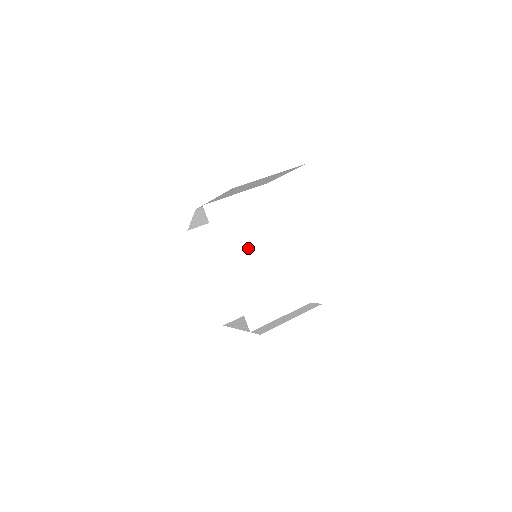
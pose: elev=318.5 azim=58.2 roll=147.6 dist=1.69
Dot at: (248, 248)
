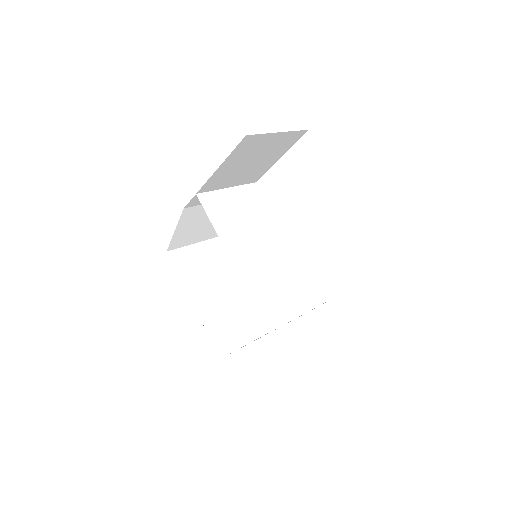
Dot at: (249, 241)
